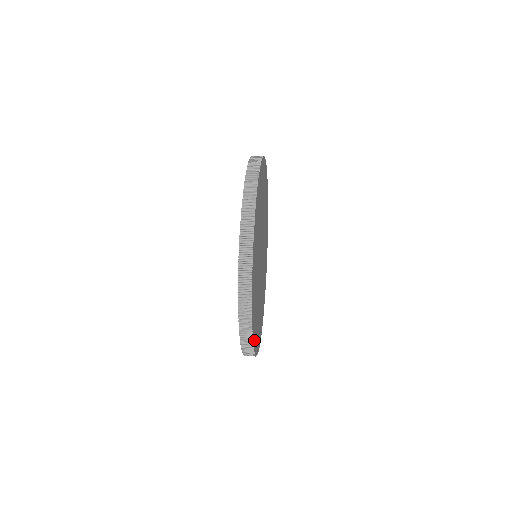
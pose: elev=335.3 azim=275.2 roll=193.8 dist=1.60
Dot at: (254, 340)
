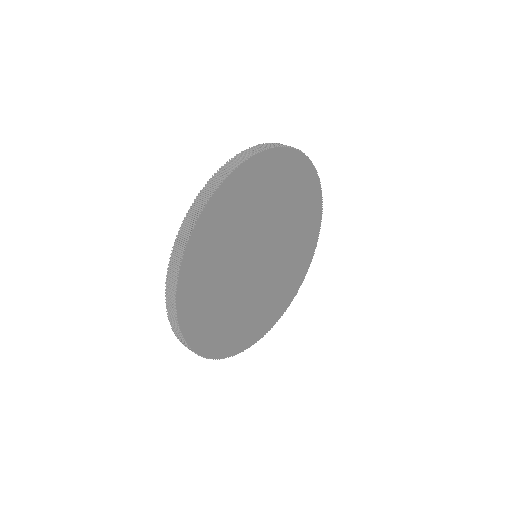
Dot at: (191, 333)
